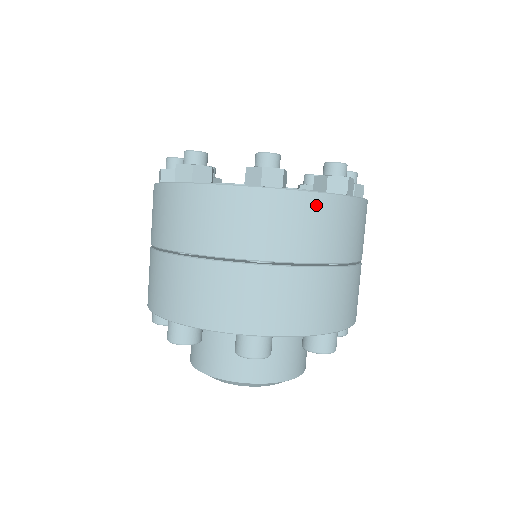
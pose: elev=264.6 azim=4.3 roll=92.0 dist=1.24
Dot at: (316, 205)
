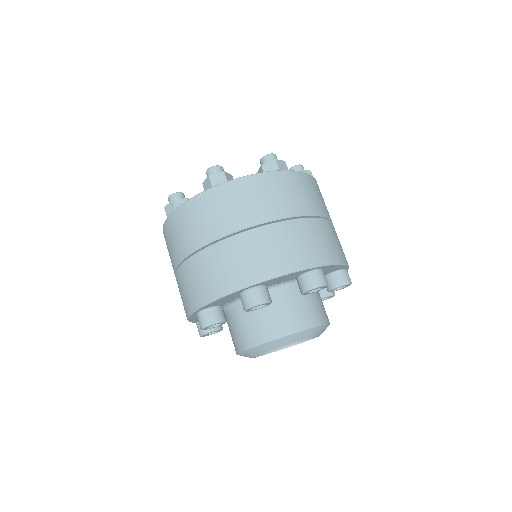
Dot at: (310, 181)
